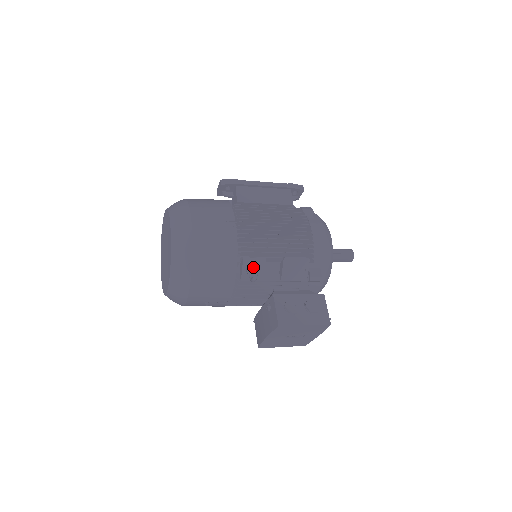
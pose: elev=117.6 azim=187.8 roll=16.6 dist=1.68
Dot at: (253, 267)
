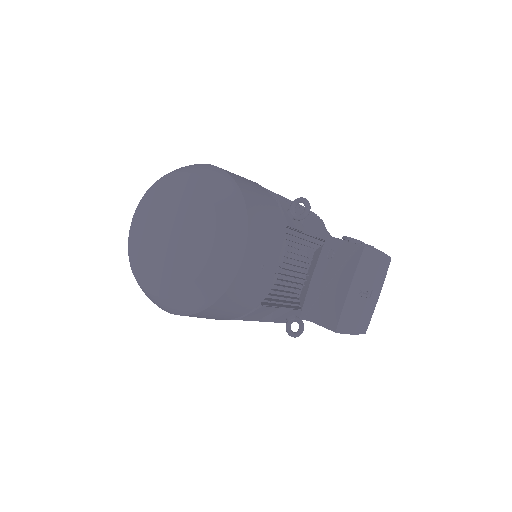
Dot at: (299, 198)
